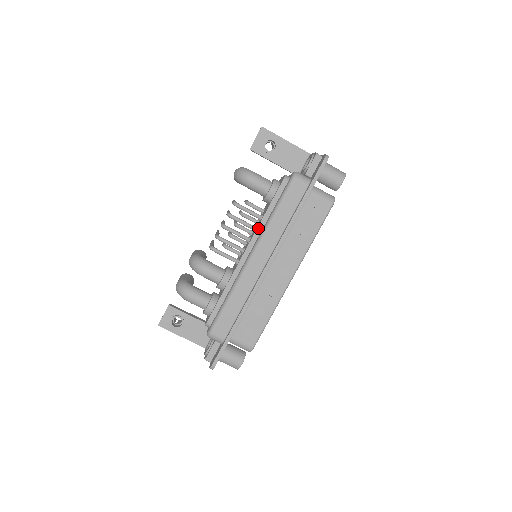
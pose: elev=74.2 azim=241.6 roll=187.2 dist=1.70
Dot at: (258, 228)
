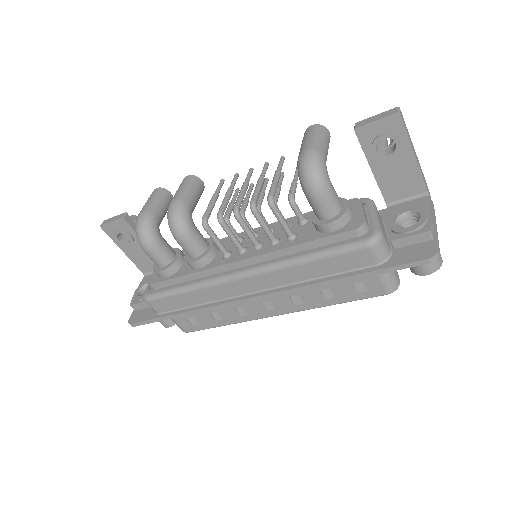
Dot at: (276, 251)
